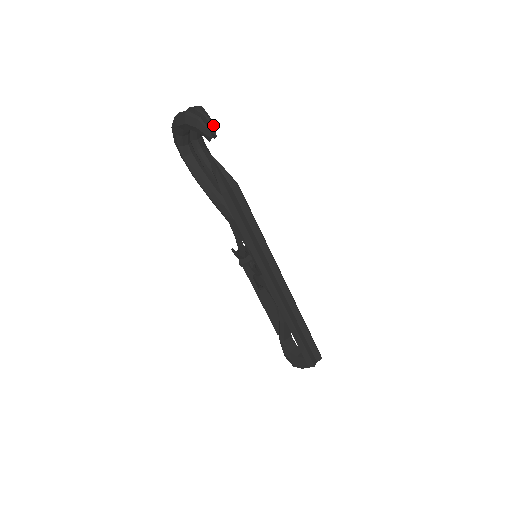
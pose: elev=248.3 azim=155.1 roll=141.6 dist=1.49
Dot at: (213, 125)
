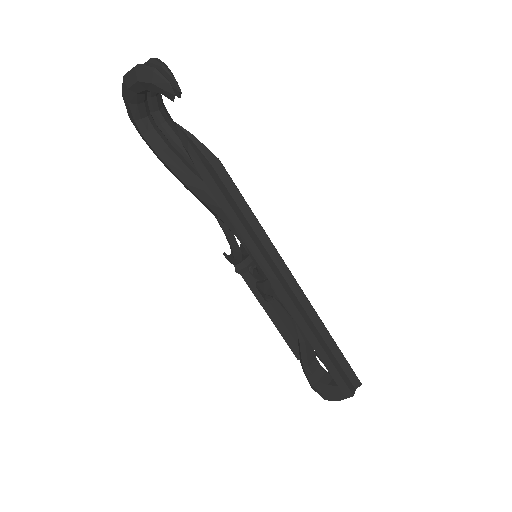
Dot at: occluded
